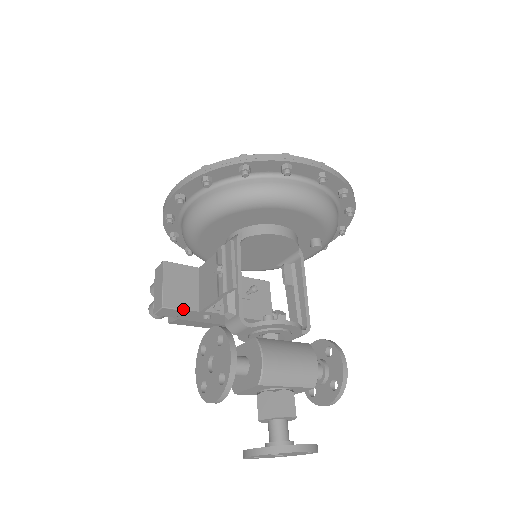
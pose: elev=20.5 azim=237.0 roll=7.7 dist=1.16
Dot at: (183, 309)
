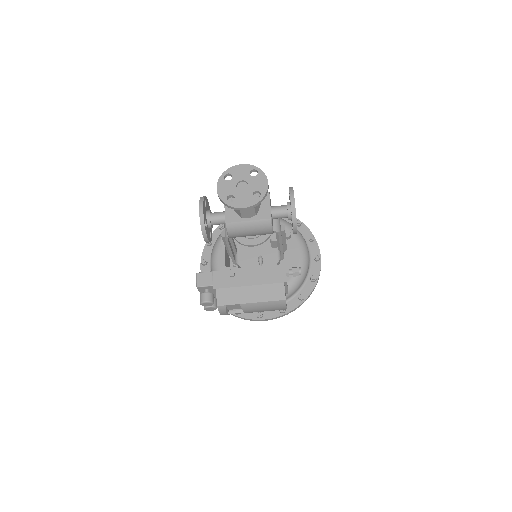
Dot at: (211, 272)
